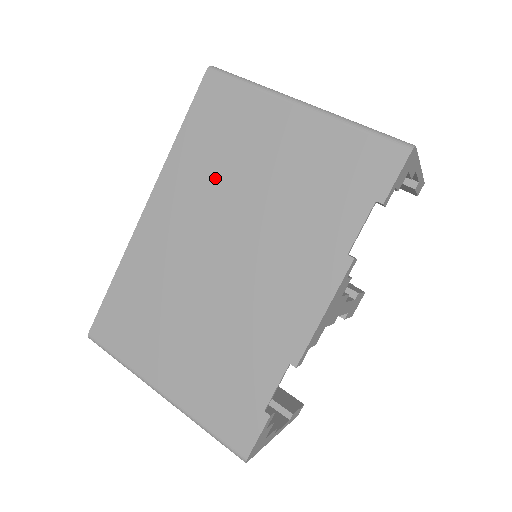
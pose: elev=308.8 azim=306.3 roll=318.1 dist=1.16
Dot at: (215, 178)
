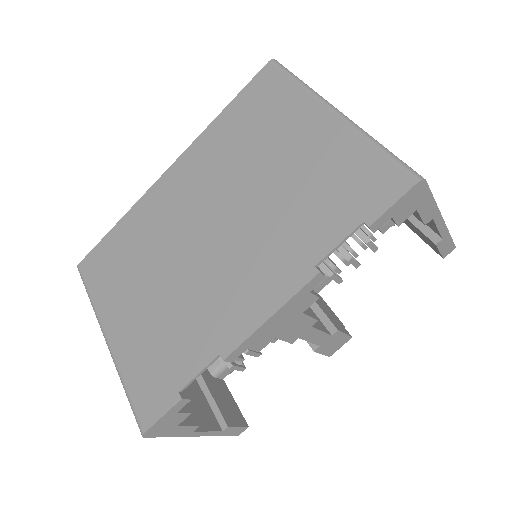
Dot at: (234, 158)
